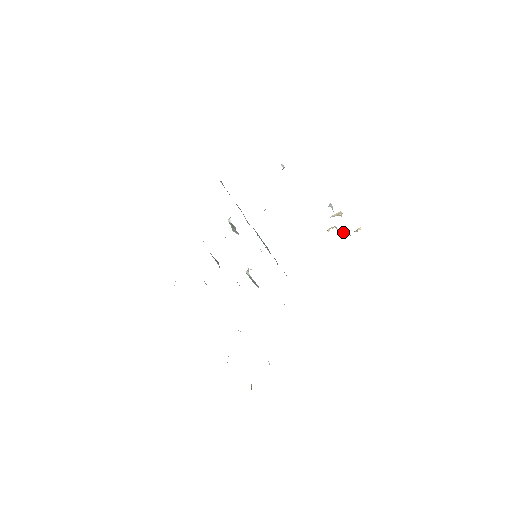
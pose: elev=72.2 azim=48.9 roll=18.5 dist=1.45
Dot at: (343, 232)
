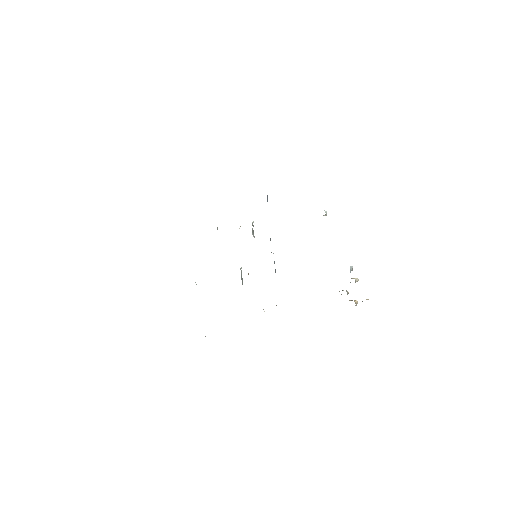
Dot at: (352, 300)
